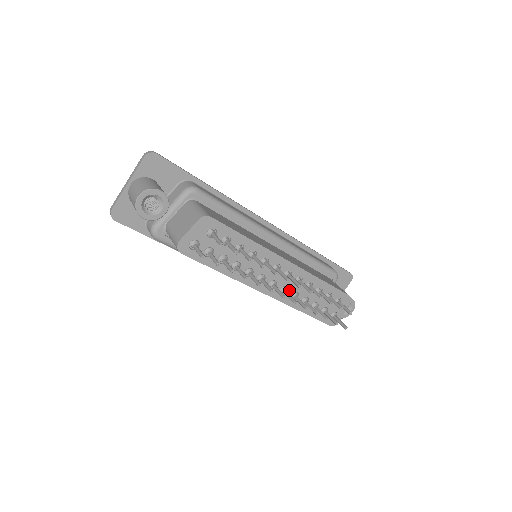
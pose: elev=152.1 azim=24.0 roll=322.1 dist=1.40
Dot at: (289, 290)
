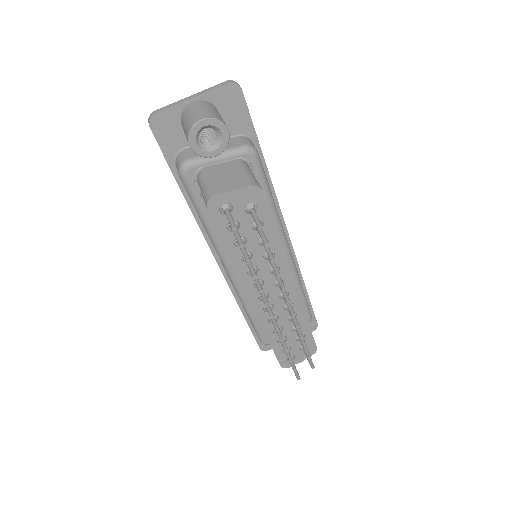
Dot at: (273, 311)
